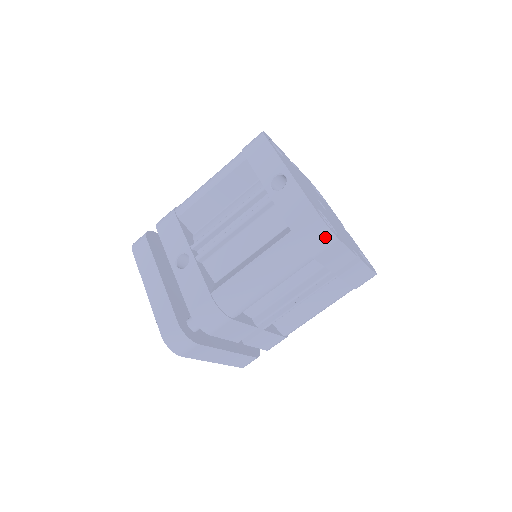
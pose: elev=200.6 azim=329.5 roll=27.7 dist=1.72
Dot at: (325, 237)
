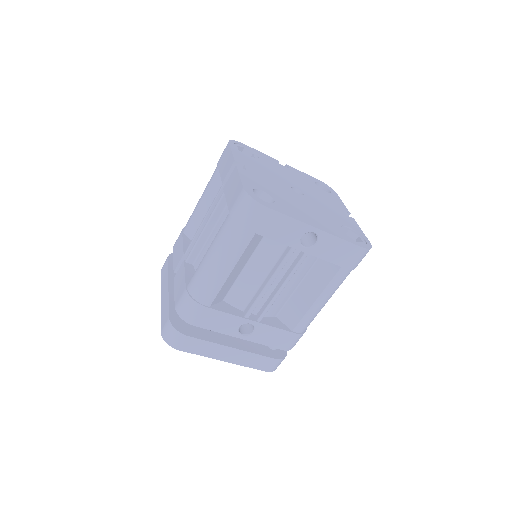
Dot at: occluded
